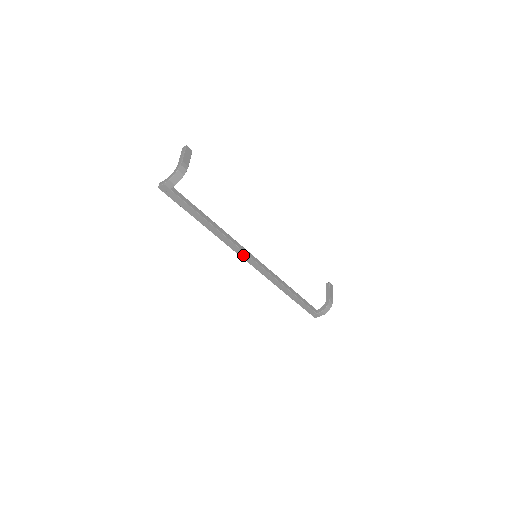
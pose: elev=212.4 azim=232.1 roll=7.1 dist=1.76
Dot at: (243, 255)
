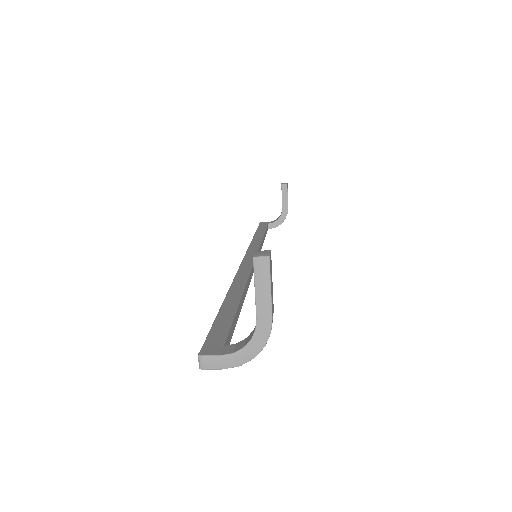
Dot at: occluded
